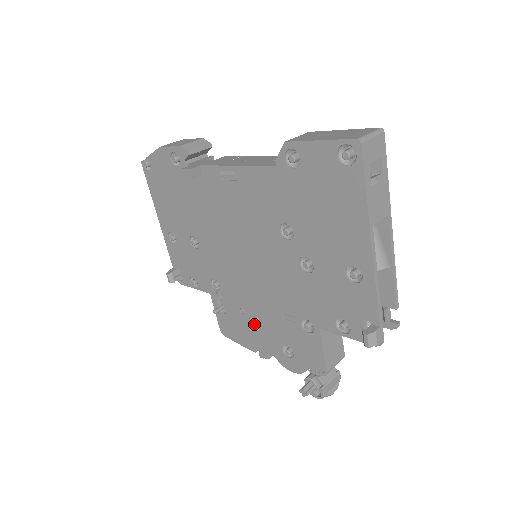
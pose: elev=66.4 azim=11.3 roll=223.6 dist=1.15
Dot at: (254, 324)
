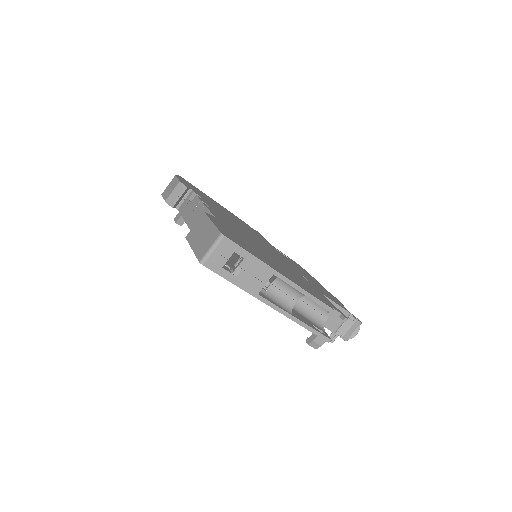
Dot at: occluded
